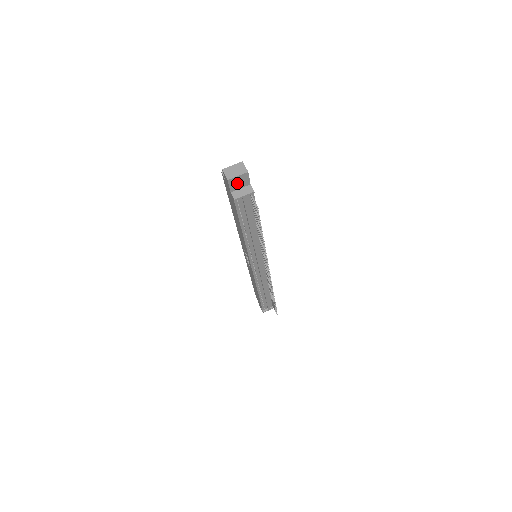
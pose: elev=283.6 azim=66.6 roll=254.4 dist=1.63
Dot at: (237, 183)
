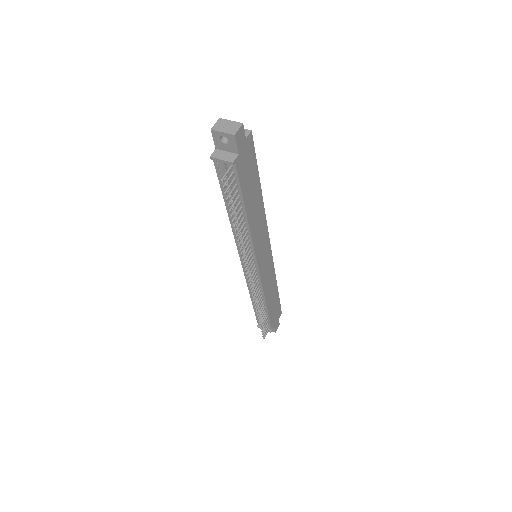
Dot at: (223, 142)
